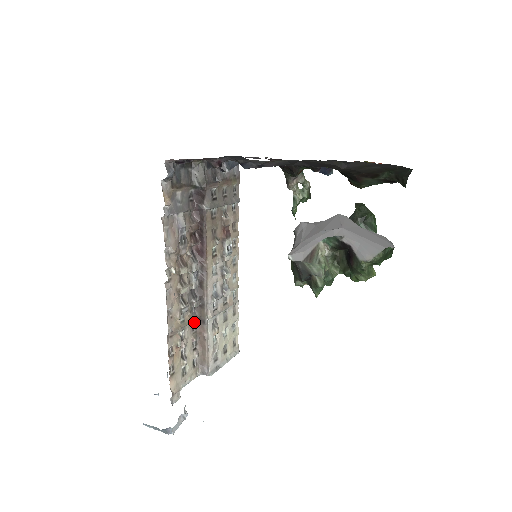
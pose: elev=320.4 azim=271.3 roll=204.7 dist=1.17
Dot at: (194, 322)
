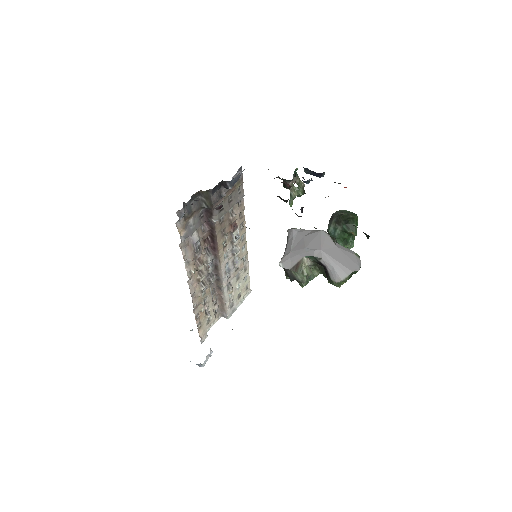
Dot at: (213, 289)
